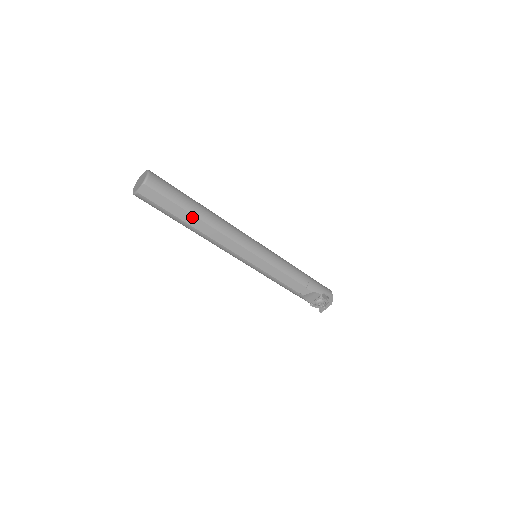
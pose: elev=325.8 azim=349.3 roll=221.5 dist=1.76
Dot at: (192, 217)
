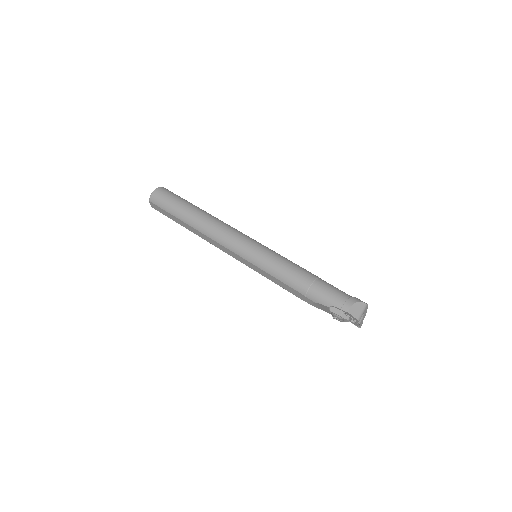
Dot at: (185, 223)
